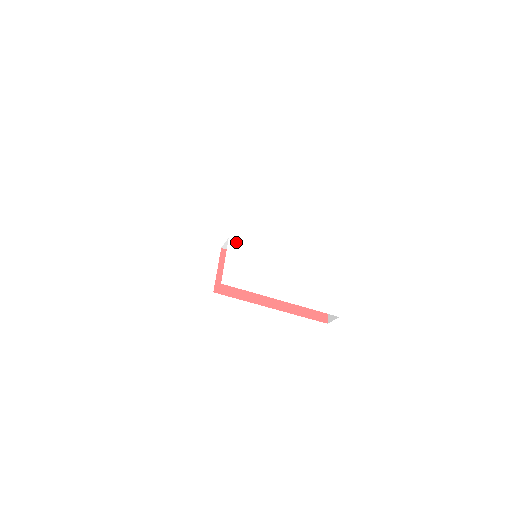
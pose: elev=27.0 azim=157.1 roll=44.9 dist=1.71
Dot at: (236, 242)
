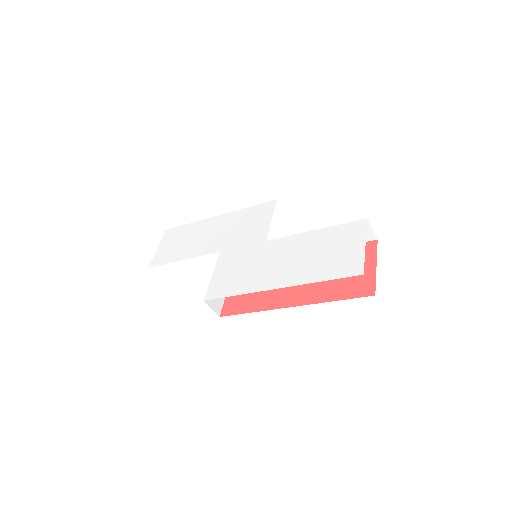
Dot at: (227, 252)
